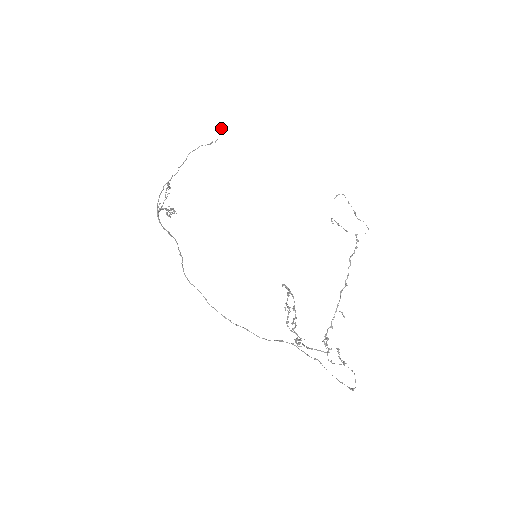
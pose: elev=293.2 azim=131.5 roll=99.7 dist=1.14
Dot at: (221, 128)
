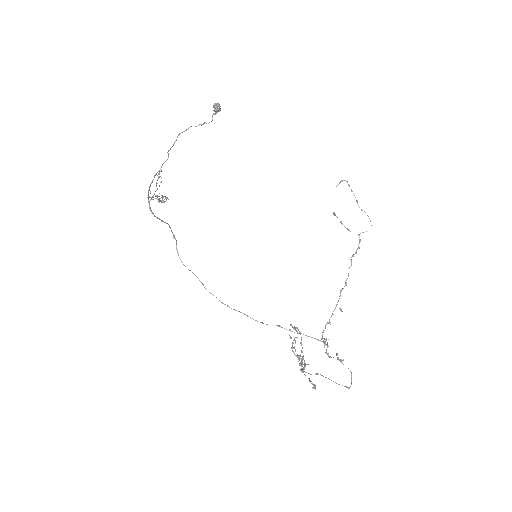
Dot at: (215, 110)
